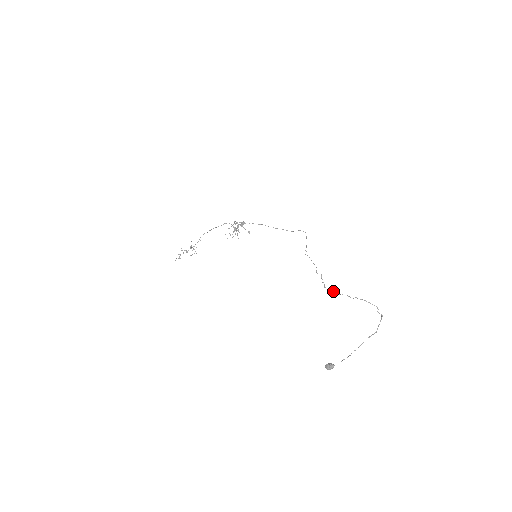
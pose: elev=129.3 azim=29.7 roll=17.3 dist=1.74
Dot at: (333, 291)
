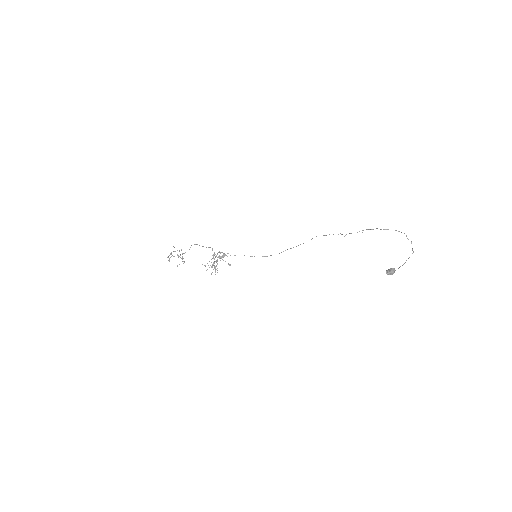
Dot at: (362, 230)
